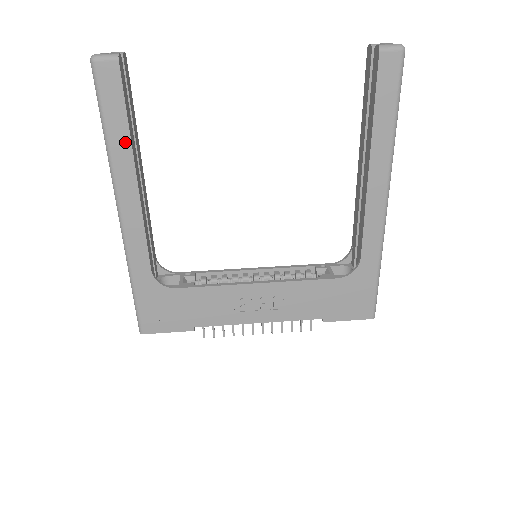
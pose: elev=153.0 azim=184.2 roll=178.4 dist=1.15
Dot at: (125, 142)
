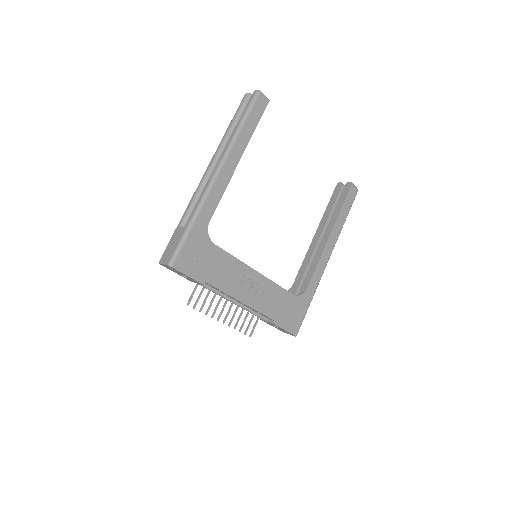
Dot at: (247, 138)
